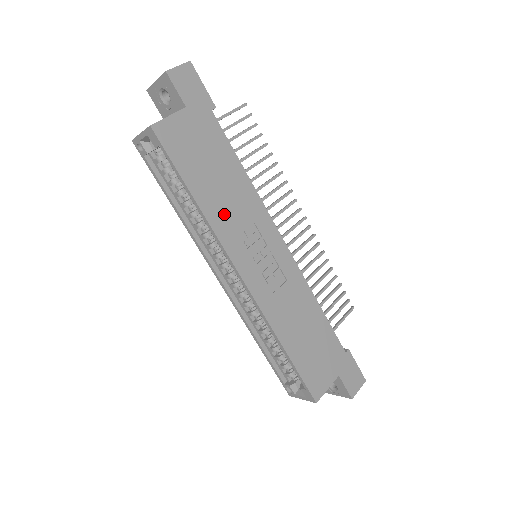
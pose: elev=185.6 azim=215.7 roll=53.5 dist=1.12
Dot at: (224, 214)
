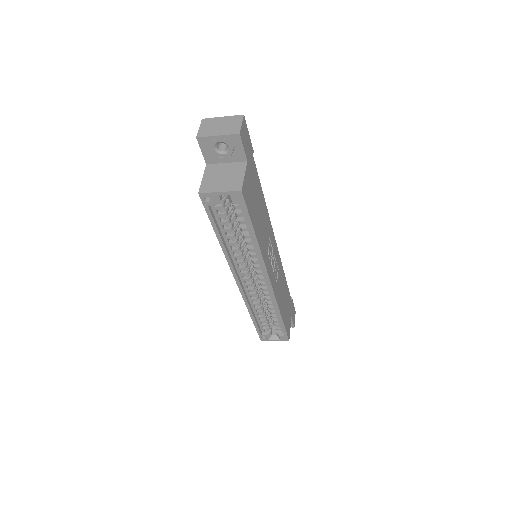
Dot at: (263, 240)
